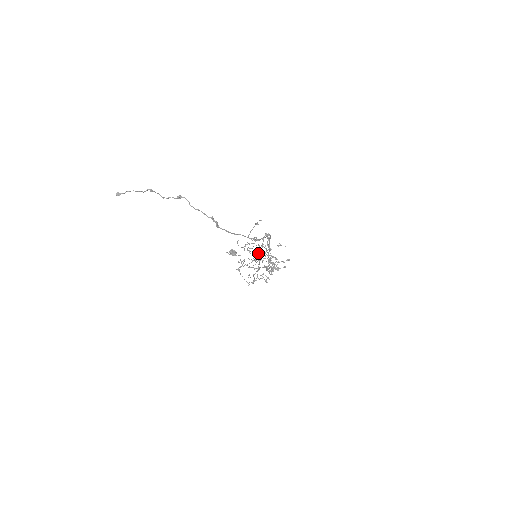
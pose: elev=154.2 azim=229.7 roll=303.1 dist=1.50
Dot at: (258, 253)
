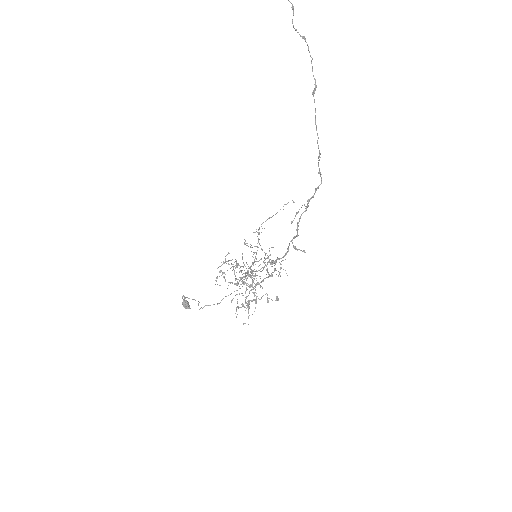
Dot at: occluded
